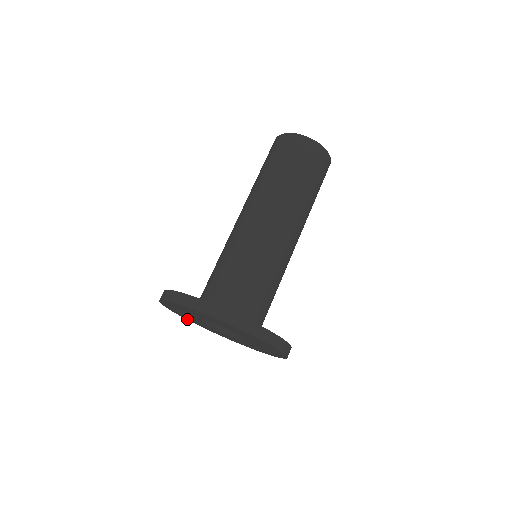
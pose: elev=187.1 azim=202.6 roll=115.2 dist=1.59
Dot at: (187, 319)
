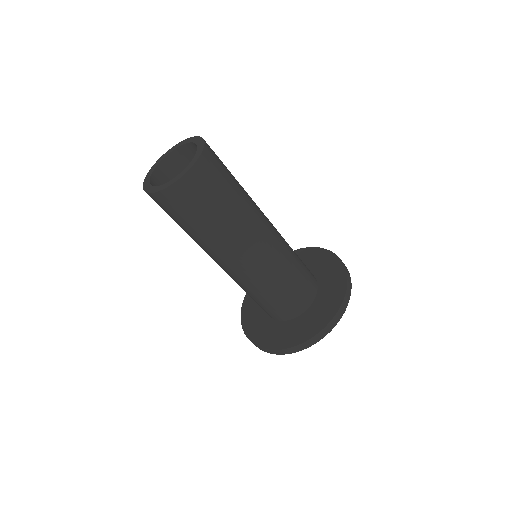
Dot at: occluded
